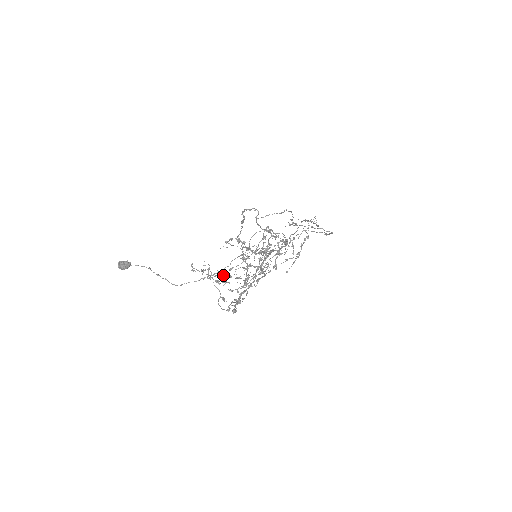
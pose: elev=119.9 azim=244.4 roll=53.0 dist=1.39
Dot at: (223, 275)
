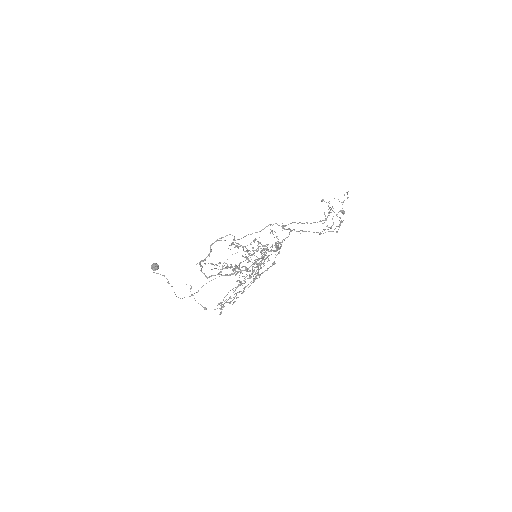
Dot at: (236, 267)
